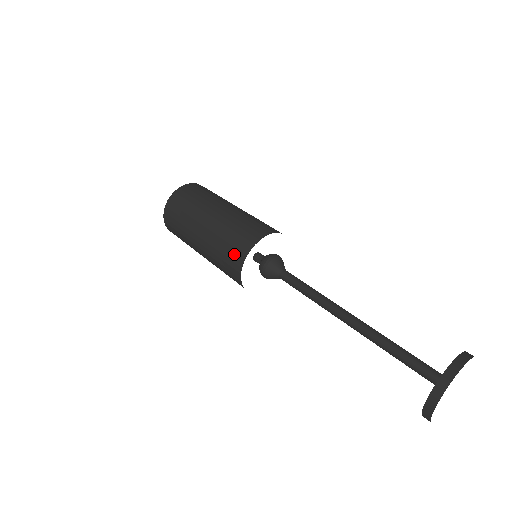
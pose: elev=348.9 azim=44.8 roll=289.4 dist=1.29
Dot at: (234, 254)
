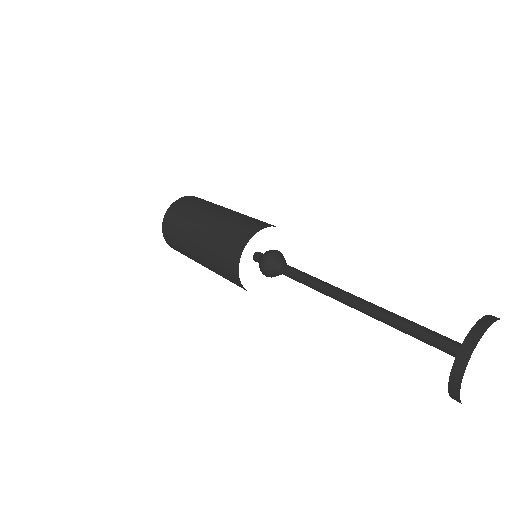
Dot at: (230, 252)
